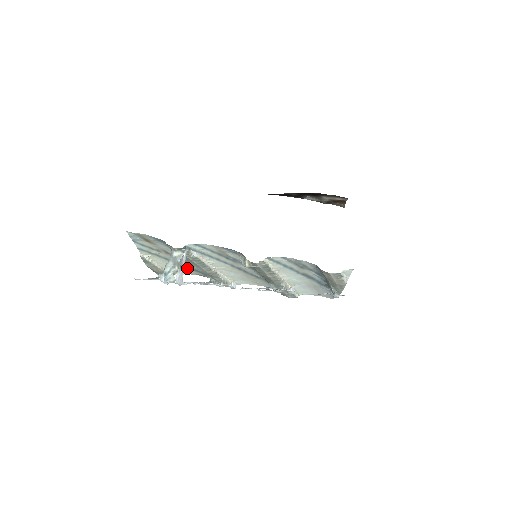
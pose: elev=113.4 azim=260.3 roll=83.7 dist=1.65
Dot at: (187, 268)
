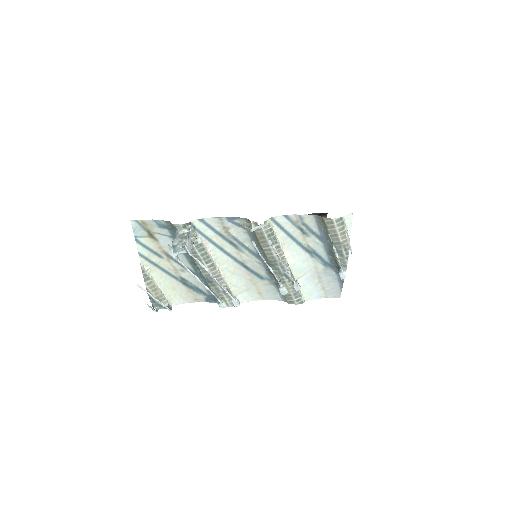
Dot at: (187, 288)
